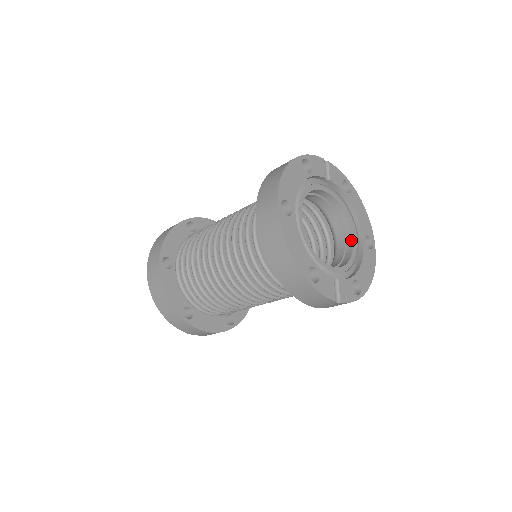
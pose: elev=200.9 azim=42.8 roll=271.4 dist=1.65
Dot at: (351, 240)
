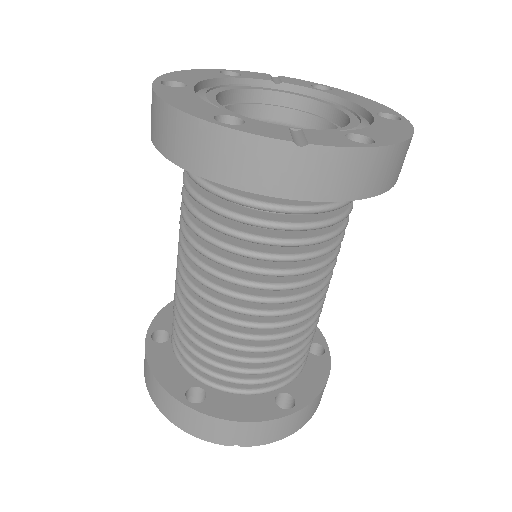
Dot at: (347, 121)
